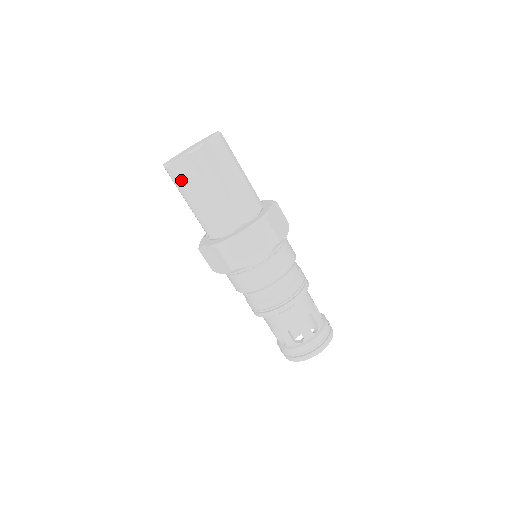
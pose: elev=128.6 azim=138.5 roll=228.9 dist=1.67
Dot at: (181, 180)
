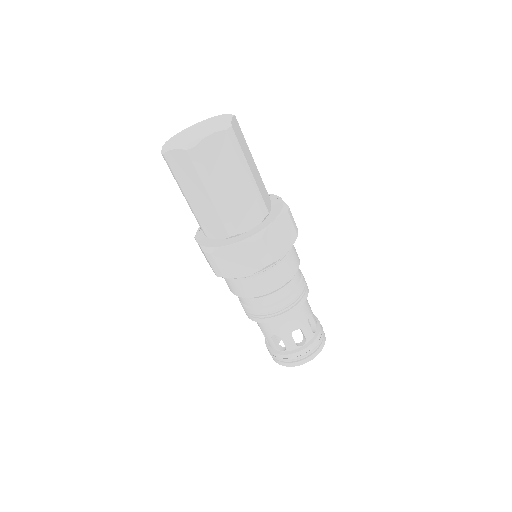
Dot at: (175, 172)
